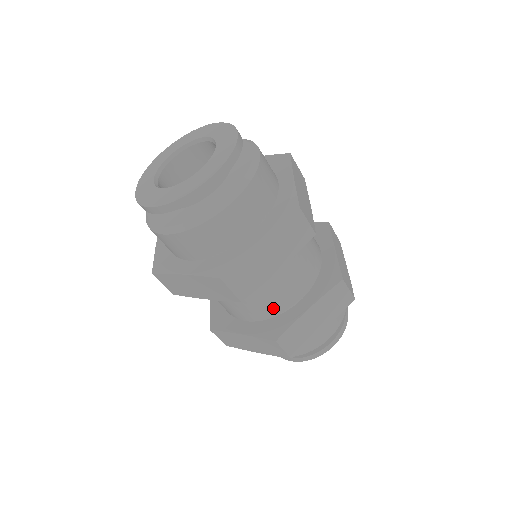
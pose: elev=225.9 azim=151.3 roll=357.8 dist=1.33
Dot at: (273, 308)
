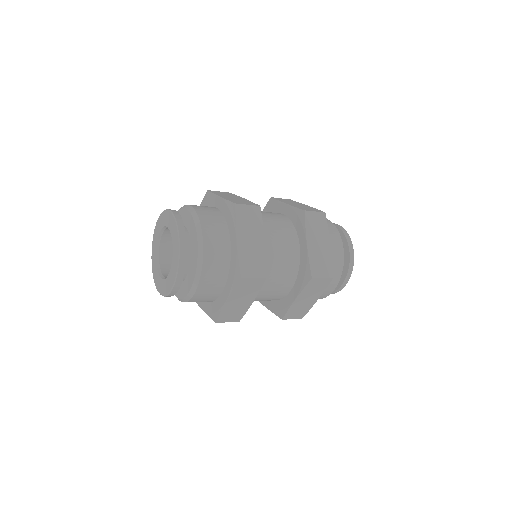
Dot at: (274, 299)
